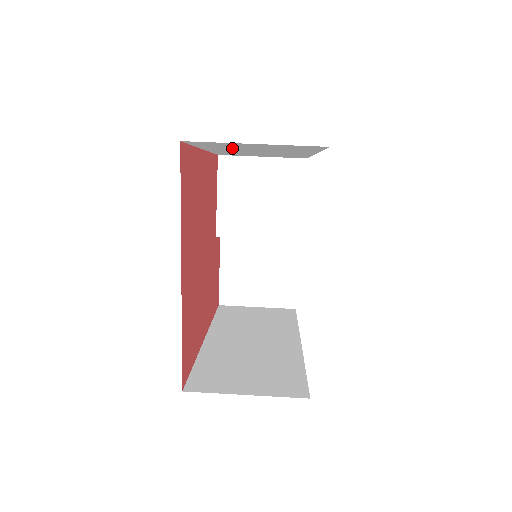
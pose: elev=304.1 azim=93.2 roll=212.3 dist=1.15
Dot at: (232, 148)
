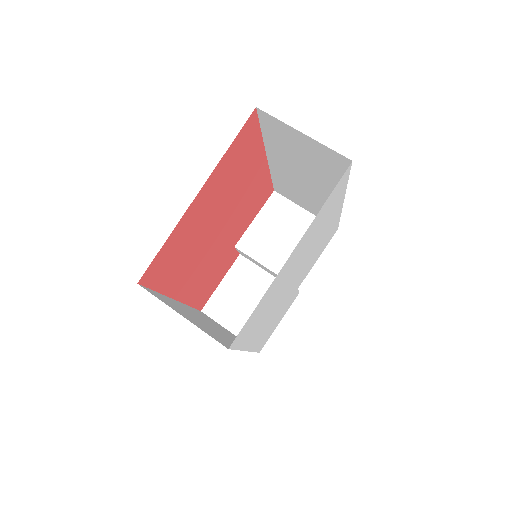
Dot at: (287, 154)
